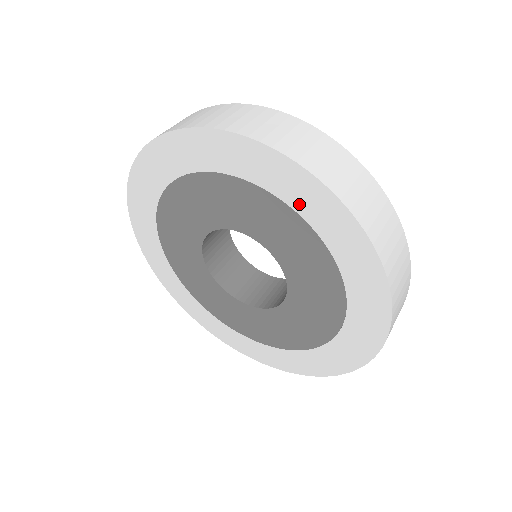
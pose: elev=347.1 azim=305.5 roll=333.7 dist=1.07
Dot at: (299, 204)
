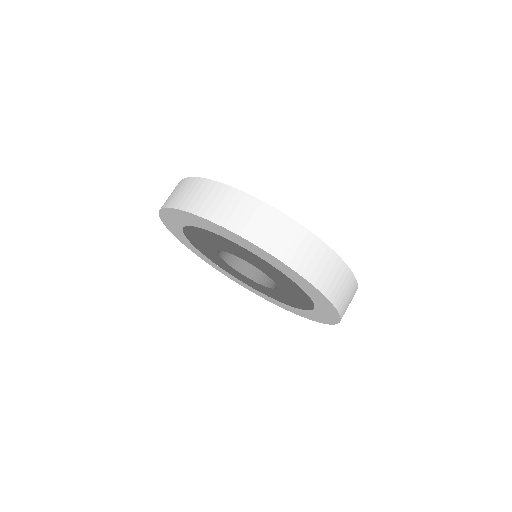
Dot at: (224, 236)
